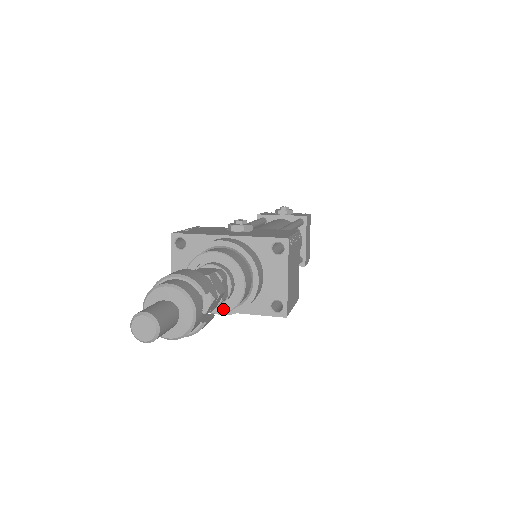
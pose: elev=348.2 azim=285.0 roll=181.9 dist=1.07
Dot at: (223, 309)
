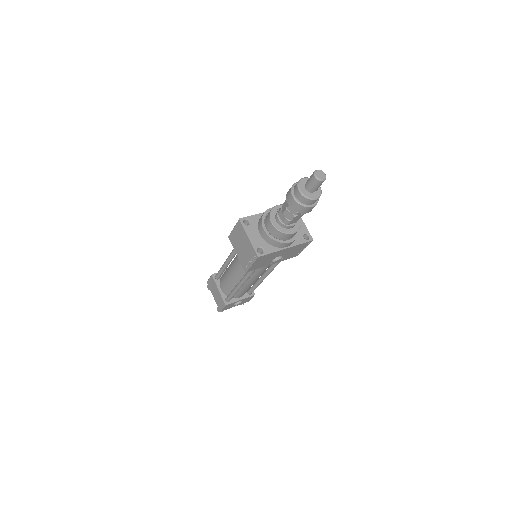
Dot at: (296, 229)
